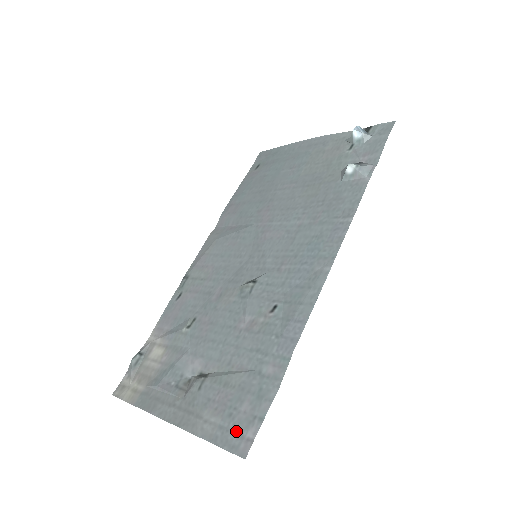
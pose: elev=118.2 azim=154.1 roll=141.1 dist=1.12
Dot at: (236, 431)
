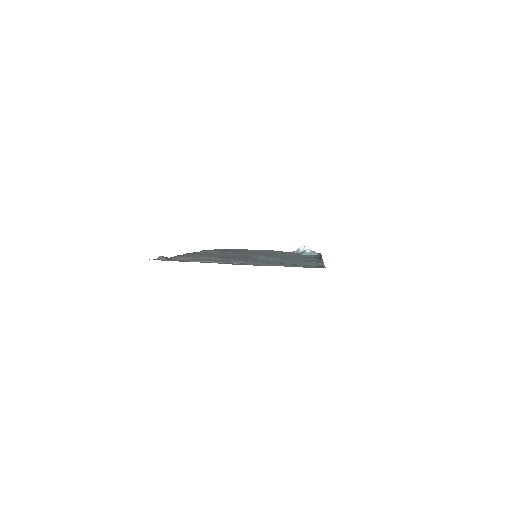
Dot at: (308, 266)
